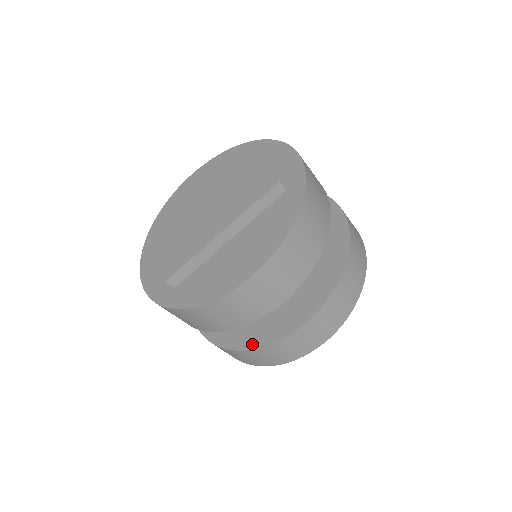
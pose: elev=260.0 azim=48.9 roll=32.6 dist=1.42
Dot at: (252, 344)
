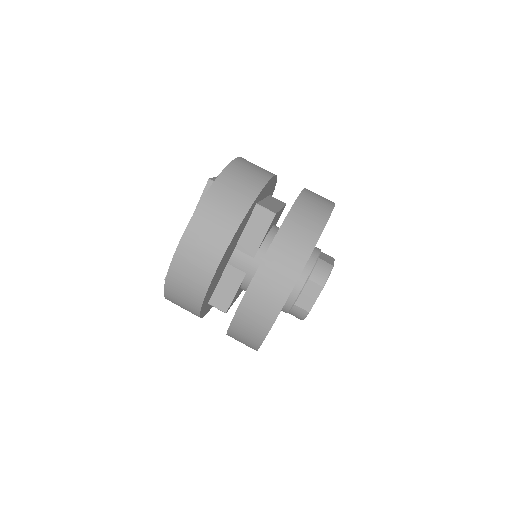
Dot at: occluded
